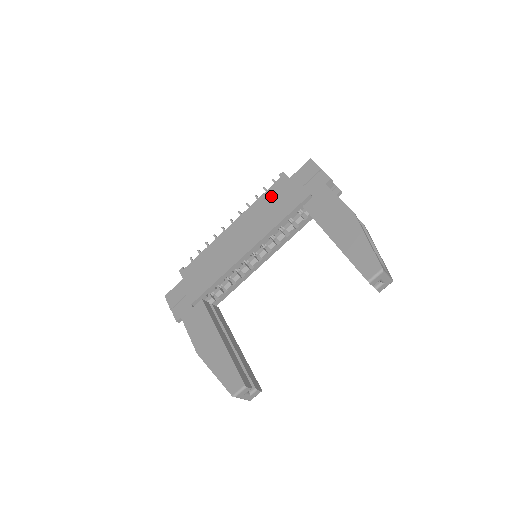
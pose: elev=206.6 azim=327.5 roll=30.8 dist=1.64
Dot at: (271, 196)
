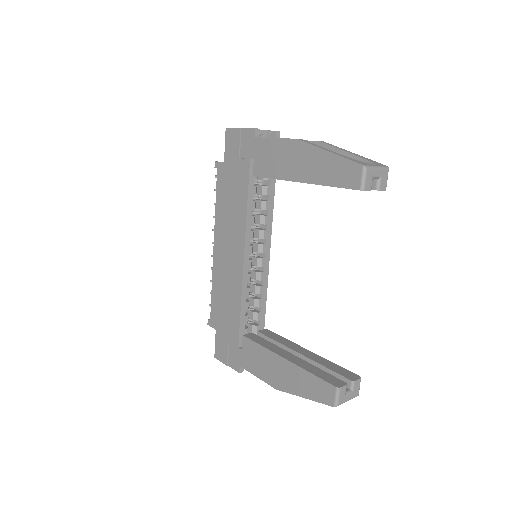
Dot at: (223, 192)
